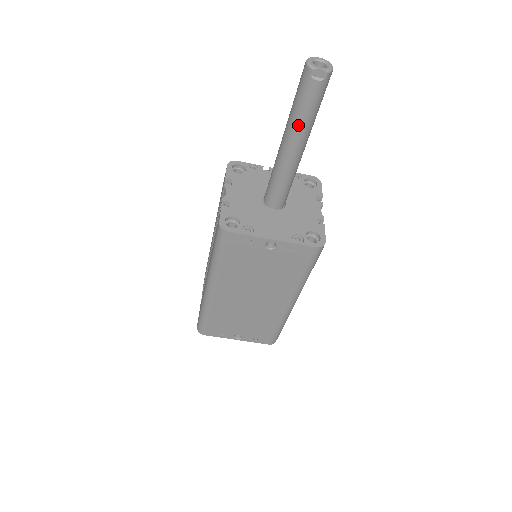
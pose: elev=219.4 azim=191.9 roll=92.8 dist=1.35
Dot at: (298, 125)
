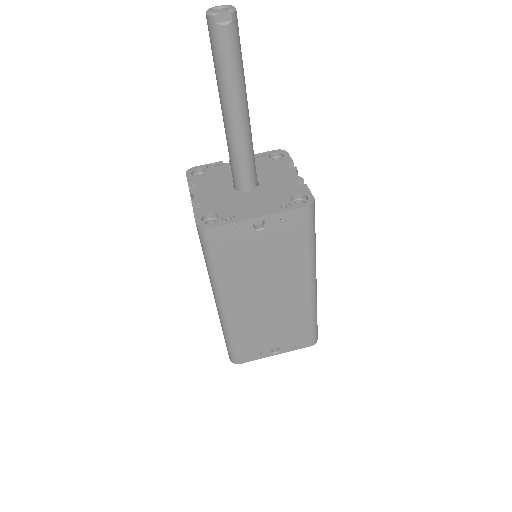
Dot at: (229, 84)
